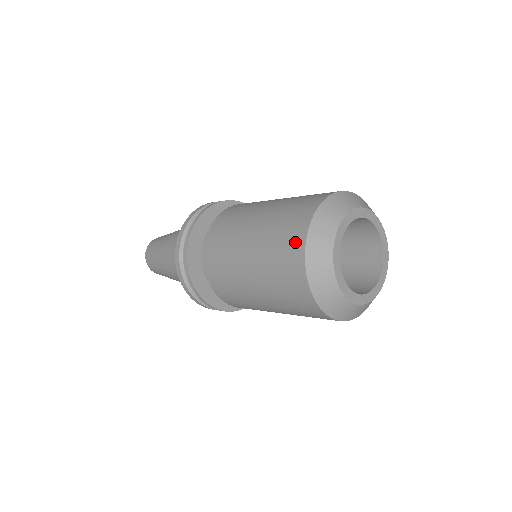
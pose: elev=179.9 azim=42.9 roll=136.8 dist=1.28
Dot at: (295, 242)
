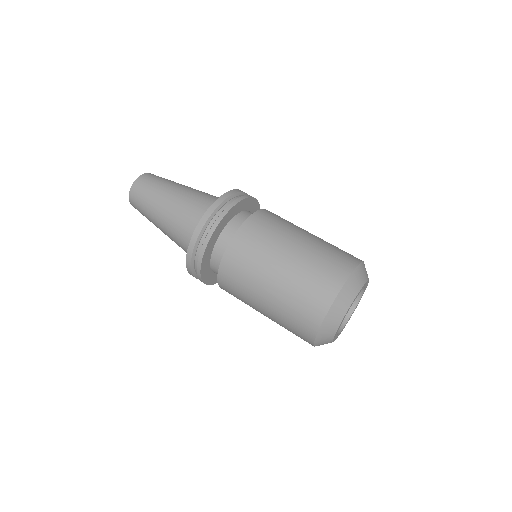
Dot at: (317, 309)
